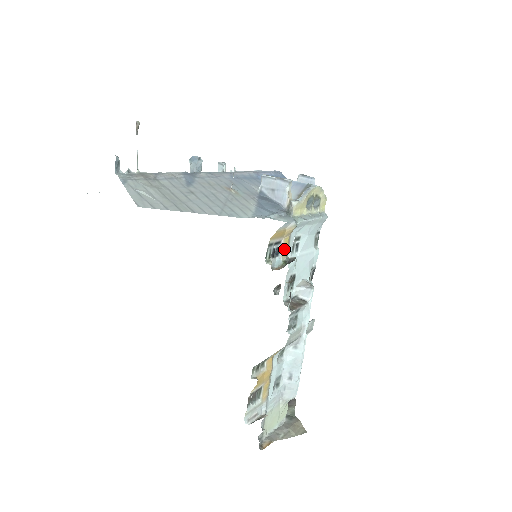
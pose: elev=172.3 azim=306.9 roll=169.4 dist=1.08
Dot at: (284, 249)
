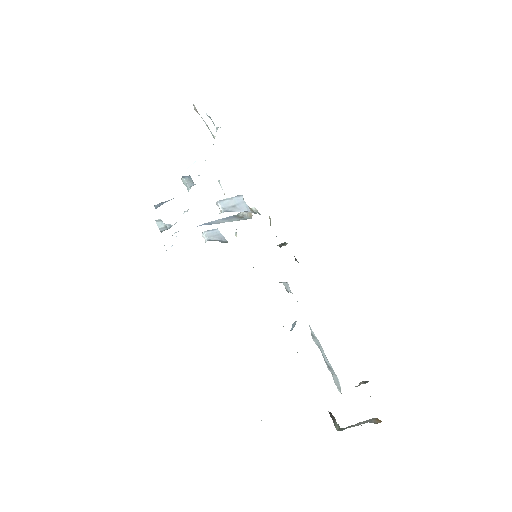
Dot at: occluded
